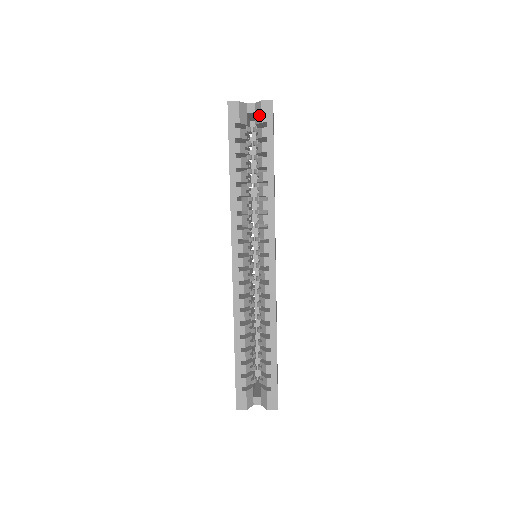
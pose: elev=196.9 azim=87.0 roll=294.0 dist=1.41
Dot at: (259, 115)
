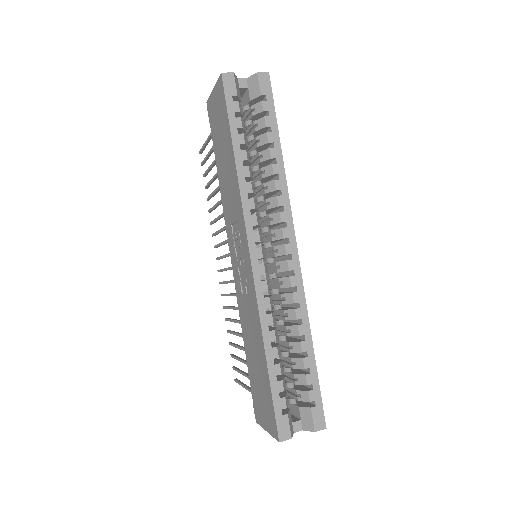
Dot at: (256, 89)
